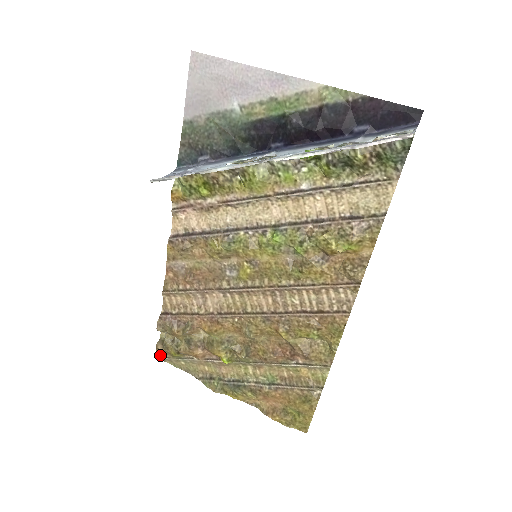
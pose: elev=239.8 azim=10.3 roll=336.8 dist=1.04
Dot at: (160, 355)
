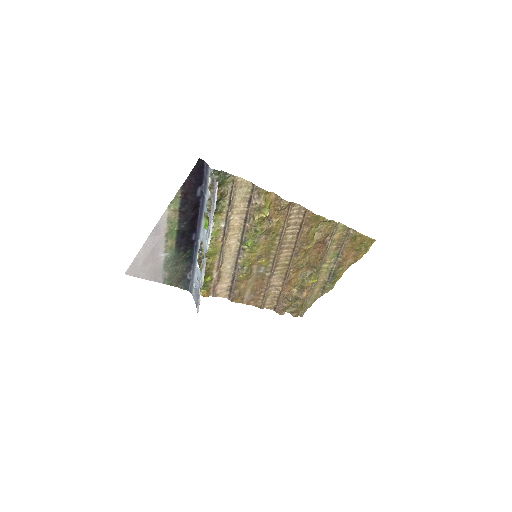
Dot at: (300, 315)
